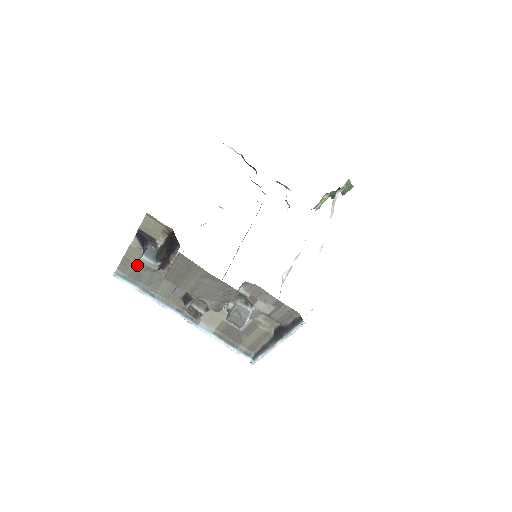
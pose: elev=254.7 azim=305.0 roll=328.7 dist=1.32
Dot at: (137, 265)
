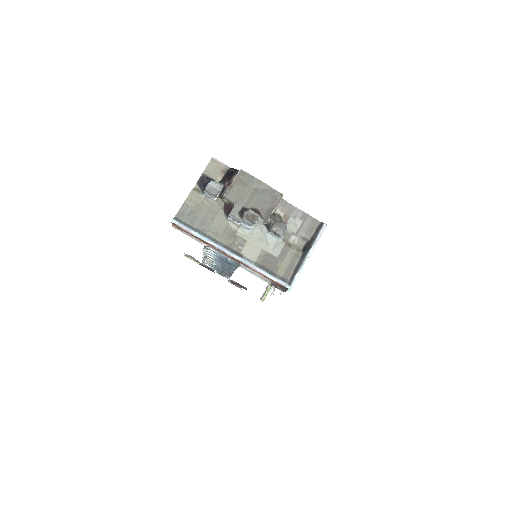
Dot at: (194, 209)
